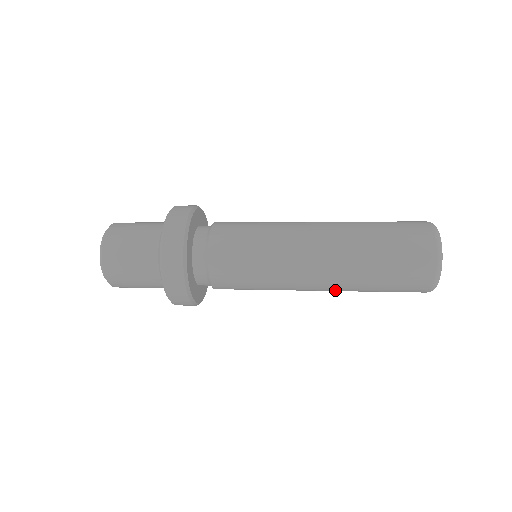
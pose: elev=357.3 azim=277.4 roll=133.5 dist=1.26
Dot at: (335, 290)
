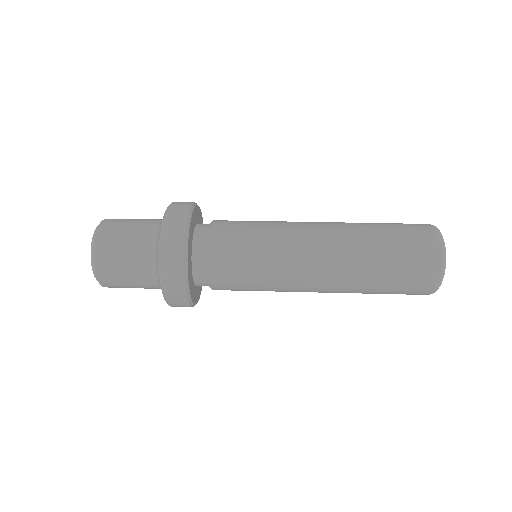
Dot at: occluded
